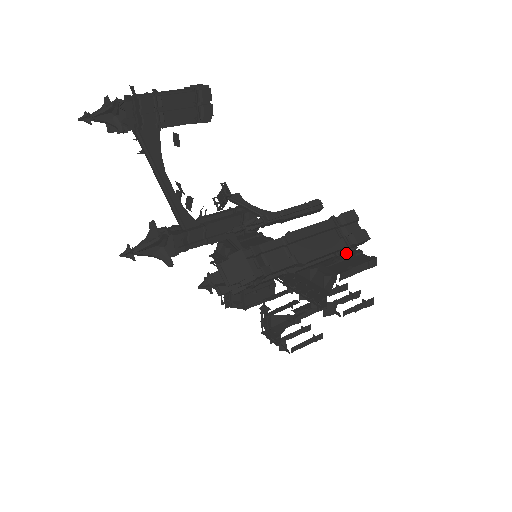
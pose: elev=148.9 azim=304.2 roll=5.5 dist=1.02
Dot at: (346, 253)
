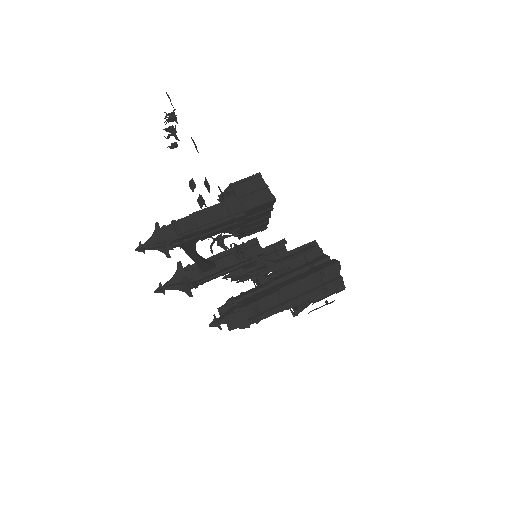
Dot at: occluded
